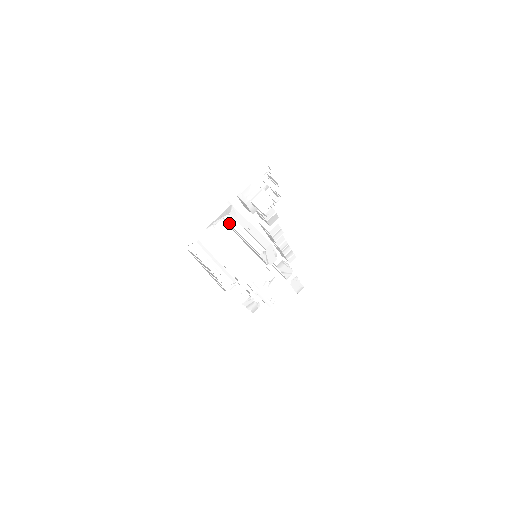
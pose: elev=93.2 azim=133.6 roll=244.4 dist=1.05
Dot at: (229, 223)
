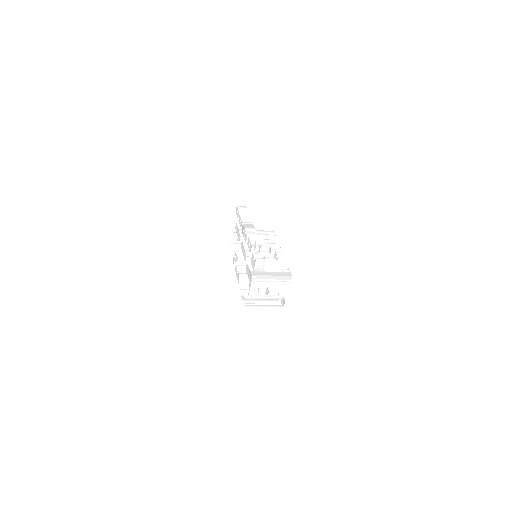
Dot at: occluded
